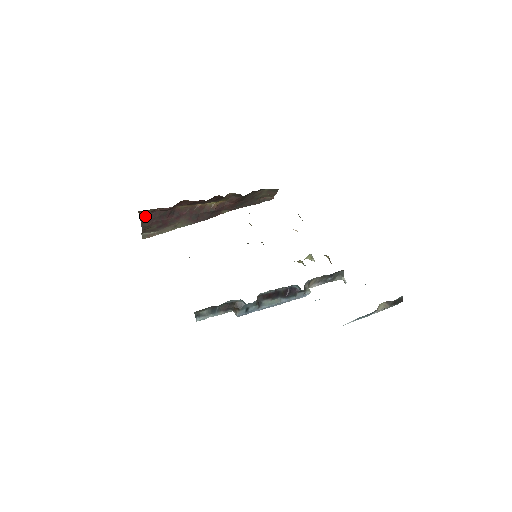
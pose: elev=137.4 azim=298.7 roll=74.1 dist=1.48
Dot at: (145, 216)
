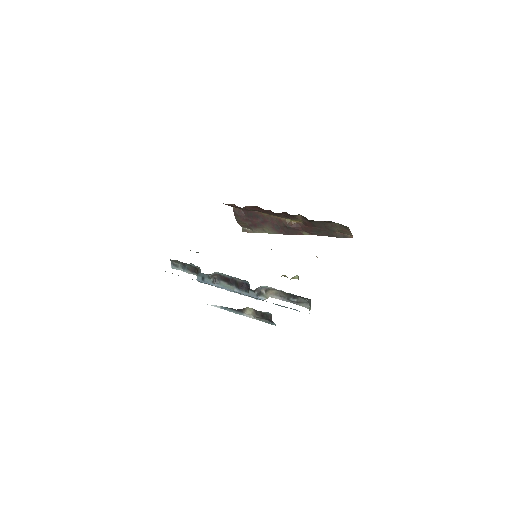
Dot at: (237, 211)
